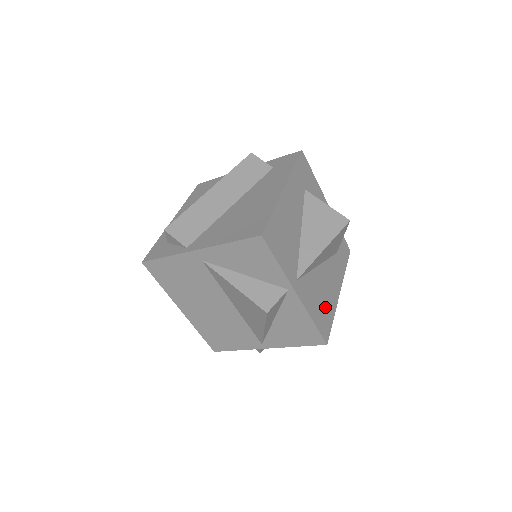
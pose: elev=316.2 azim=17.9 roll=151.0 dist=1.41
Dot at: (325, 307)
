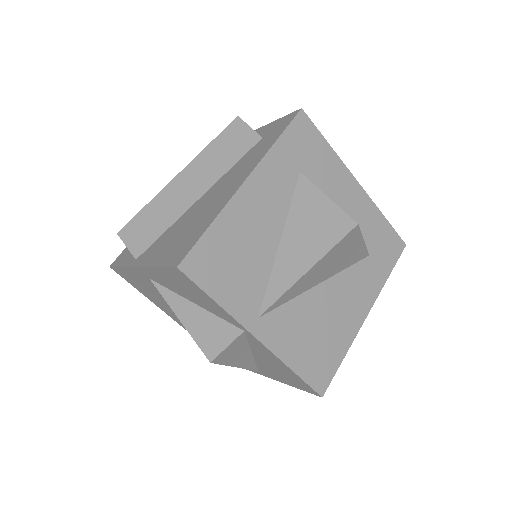
Dot at: (326, 343)
